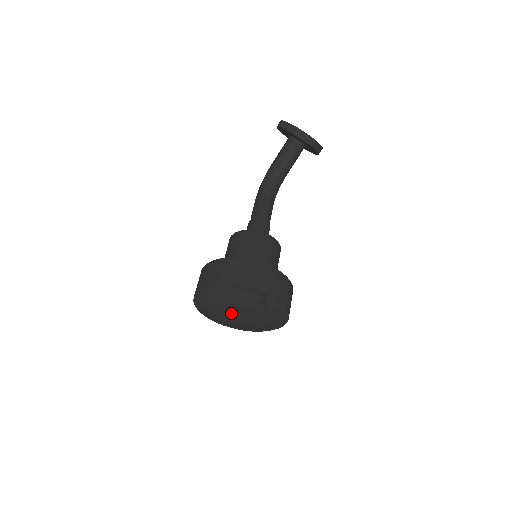
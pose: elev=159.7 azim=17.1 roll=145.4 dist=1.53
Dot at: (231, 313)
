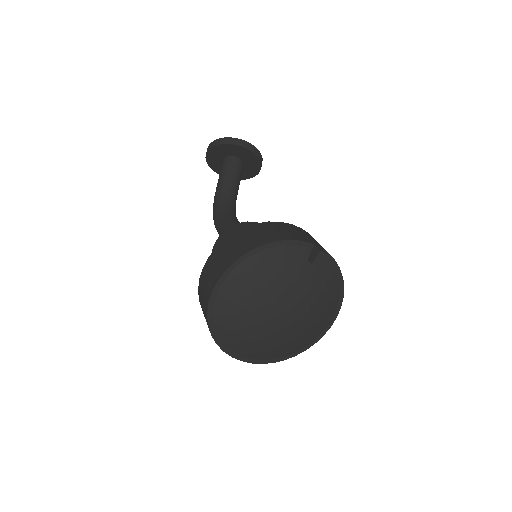
Dot at: (271, 305)
